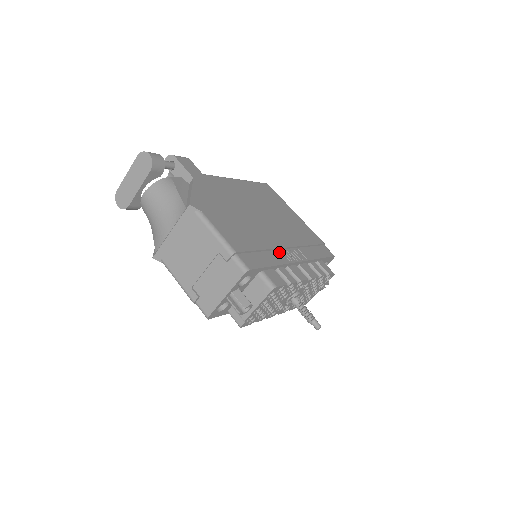
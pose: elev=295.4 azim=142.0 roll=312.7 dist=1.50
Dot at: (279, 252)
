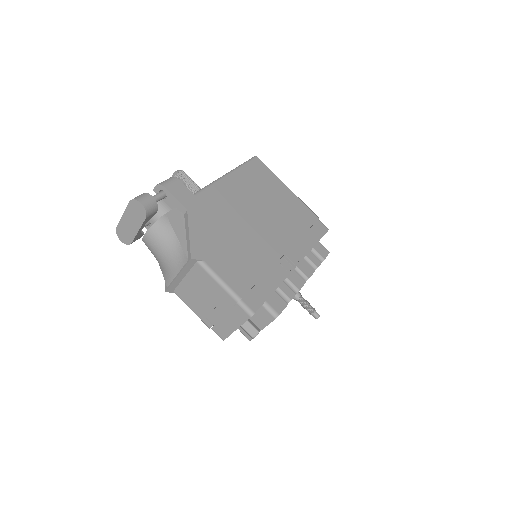
Dot at: (277, 266)
